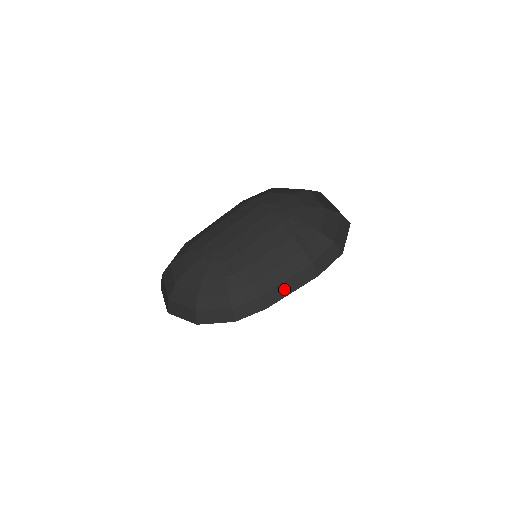
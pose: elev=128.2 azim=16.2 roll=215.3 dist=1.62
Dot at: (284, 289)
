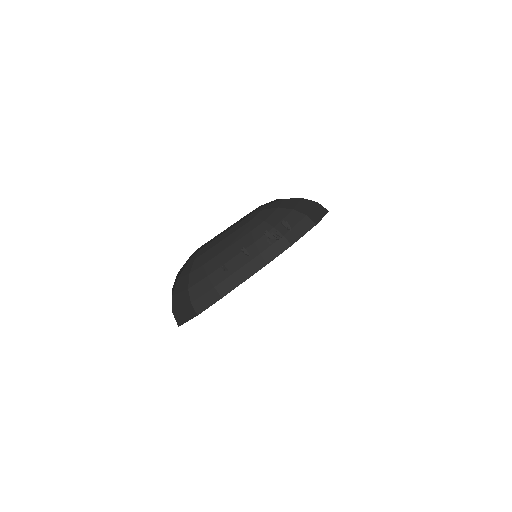
Dot at: (237, 278)
